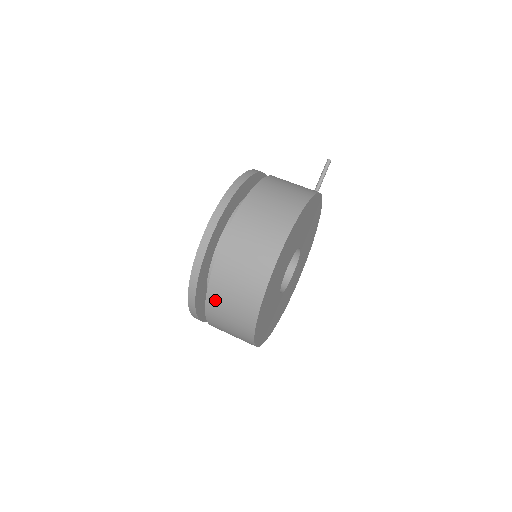
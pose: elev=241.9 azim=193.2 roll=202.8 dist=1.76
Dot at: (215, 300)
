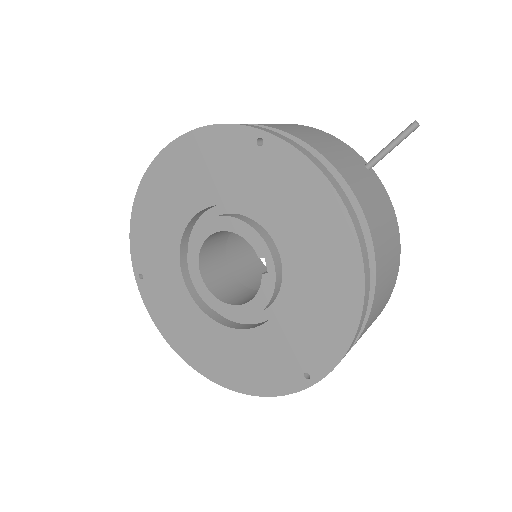
Dot at: occluded
